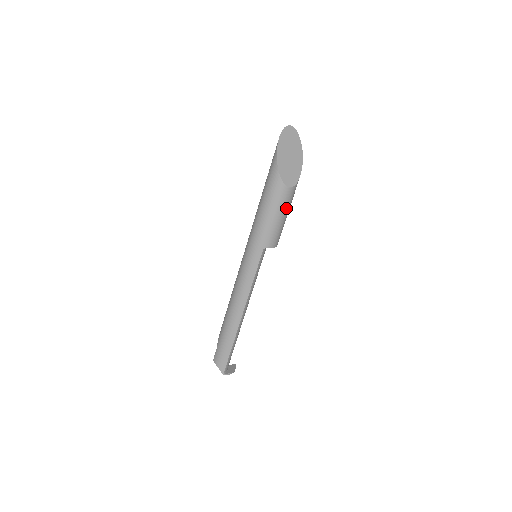
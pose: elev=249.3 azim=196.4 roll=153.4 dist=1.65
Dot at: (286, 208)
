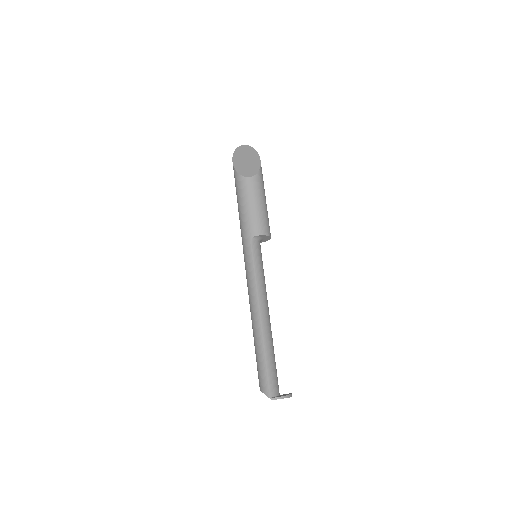
Dot at: (256, 196)
